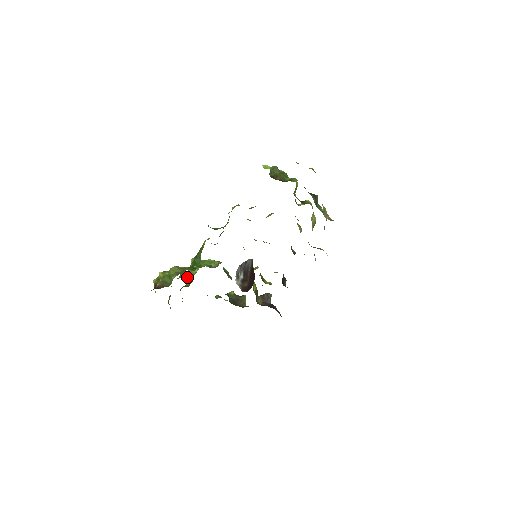
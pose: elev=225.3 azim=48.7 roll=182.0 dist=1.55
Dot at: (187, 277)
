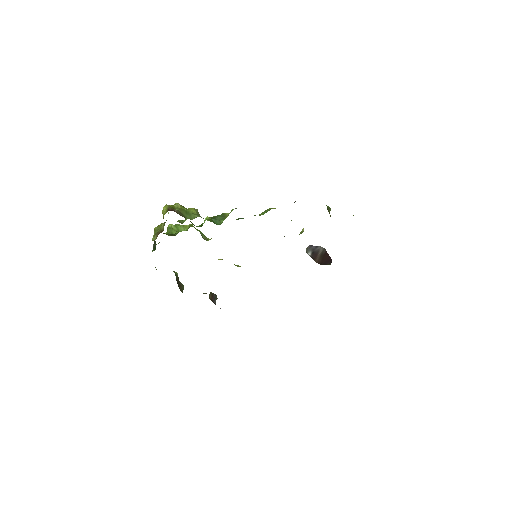
Dot at: (170, 228)
